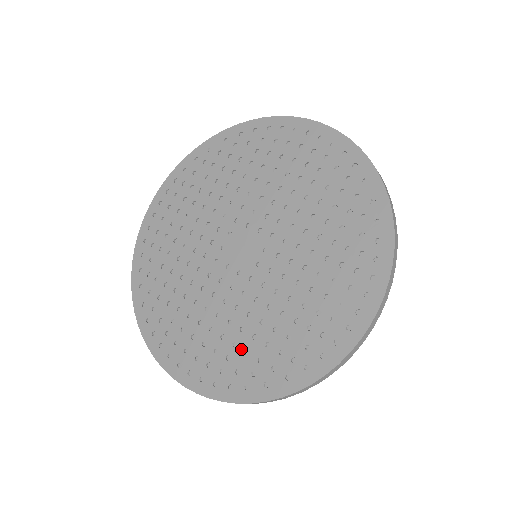
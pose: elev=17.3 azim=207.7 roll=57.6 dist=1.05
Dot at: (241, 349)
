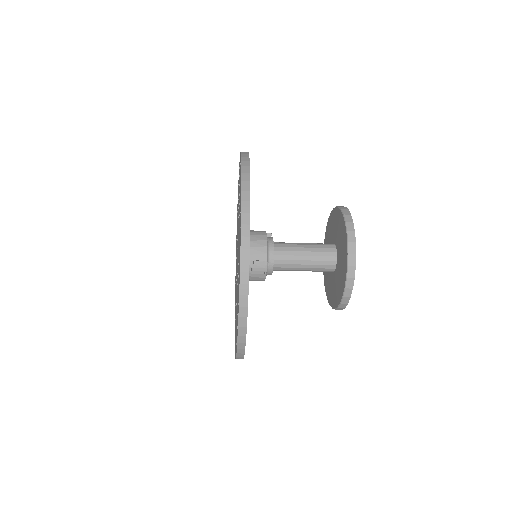
Dot at: occluded
